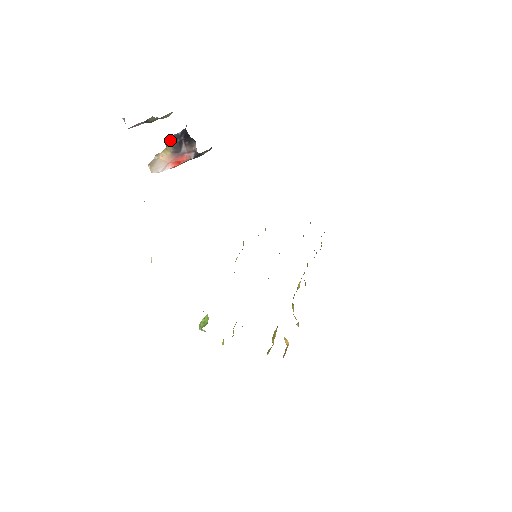
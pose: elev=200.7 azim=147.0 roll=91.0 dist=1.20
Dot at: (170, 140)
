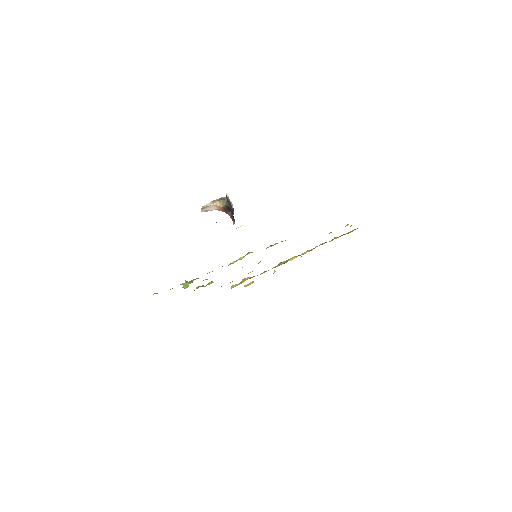
Dot at: (228, 199)
